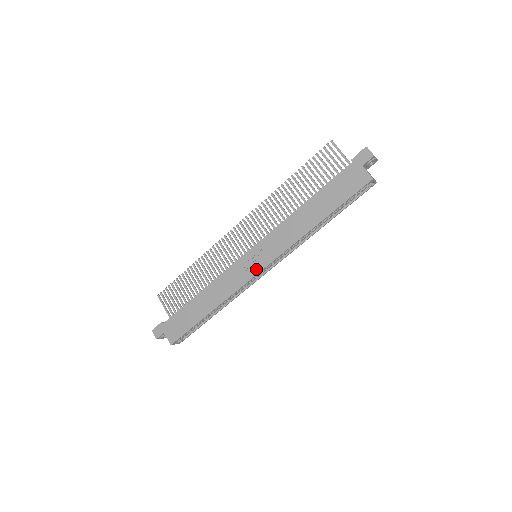
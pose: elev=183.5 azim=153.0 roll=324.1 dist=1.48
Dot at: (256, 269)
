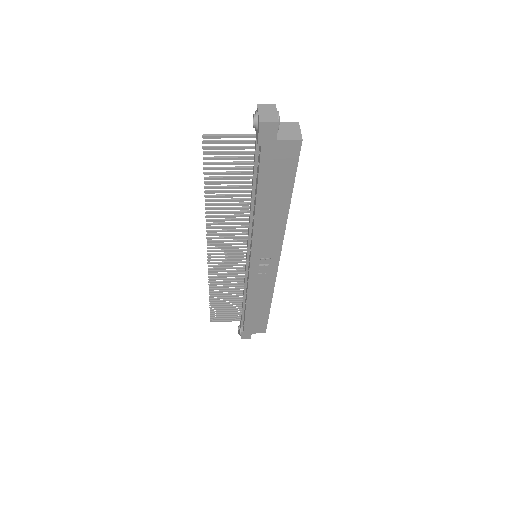
Dot at: (273, 267)
